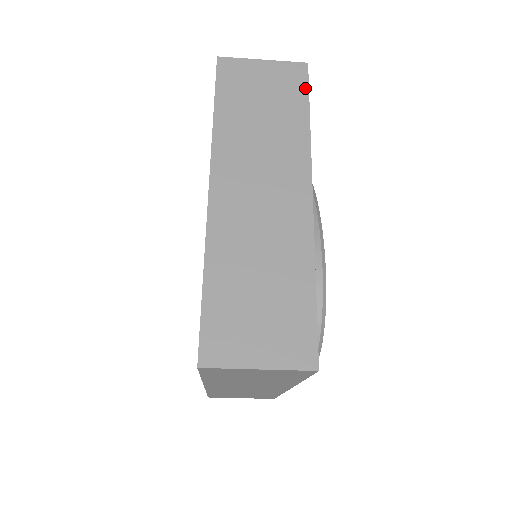
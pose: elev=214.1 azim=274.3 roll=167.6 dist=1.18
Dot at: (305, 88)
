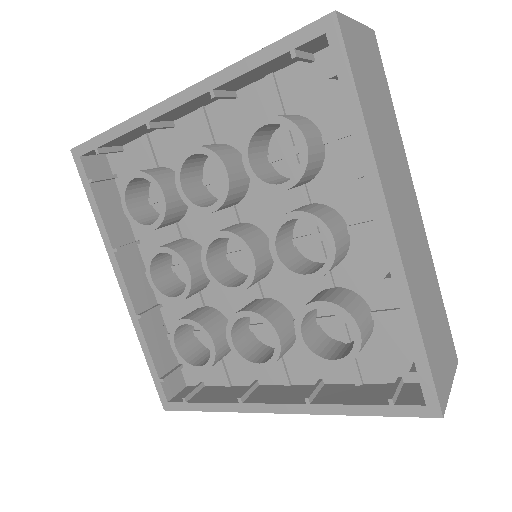
Dot at: occluded
